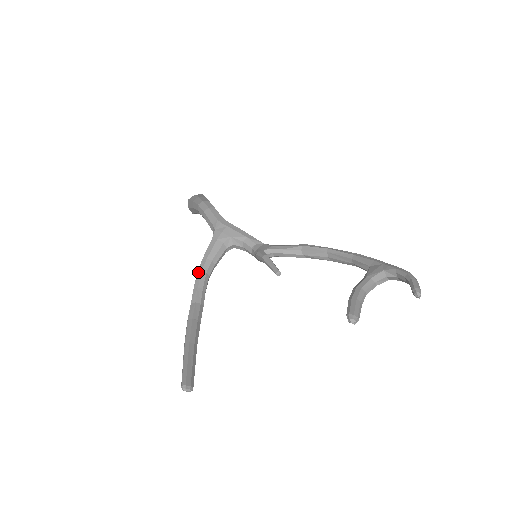
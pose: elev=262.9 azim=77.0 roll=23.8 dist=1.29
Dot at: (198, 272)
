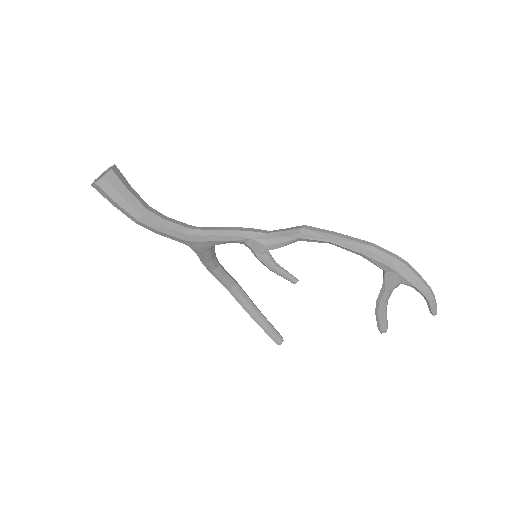
Dot at: (209, 271)
